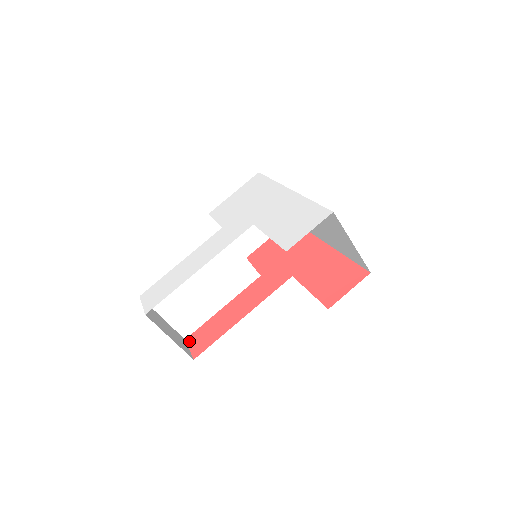
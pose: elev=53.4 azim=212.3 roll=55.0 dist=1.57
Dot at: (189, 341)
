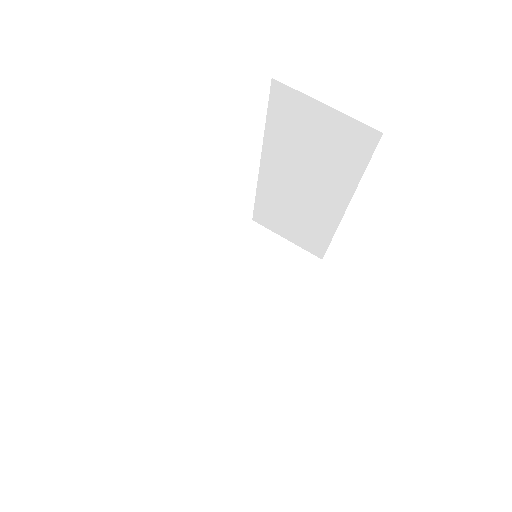
Dot at: occluded
